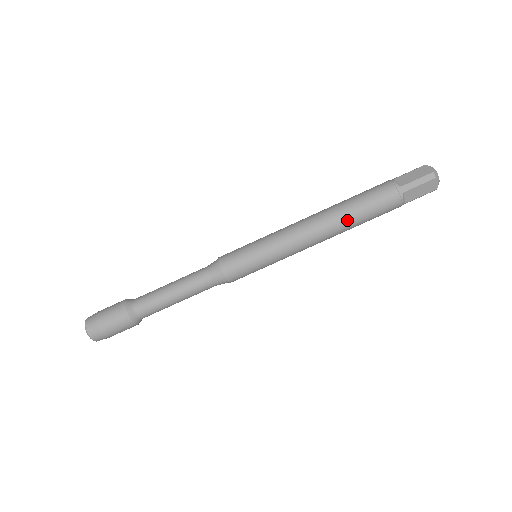
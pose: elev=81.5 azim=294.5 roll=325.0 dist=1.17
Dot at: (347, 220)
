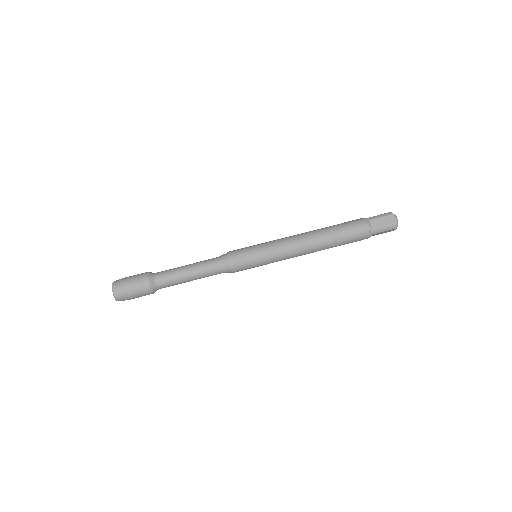
Dot at: (329, 247)
